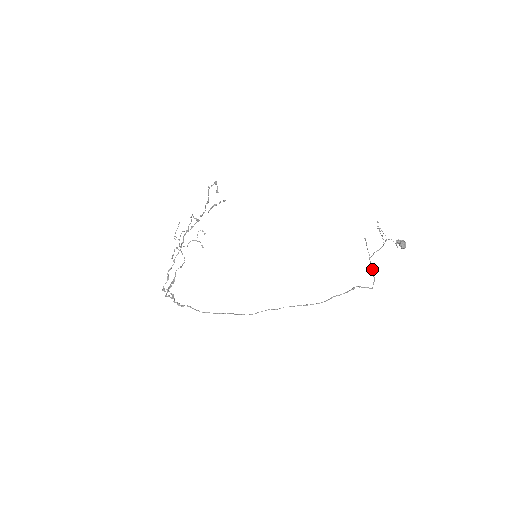
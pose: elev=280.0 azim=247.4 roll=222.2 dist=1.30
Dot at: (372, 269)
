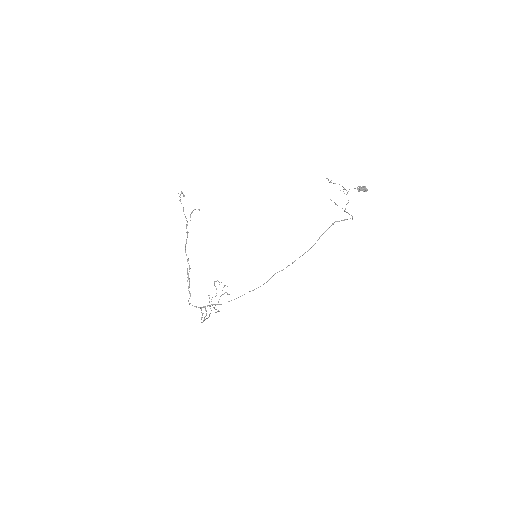
Dot at: (348, 213)
